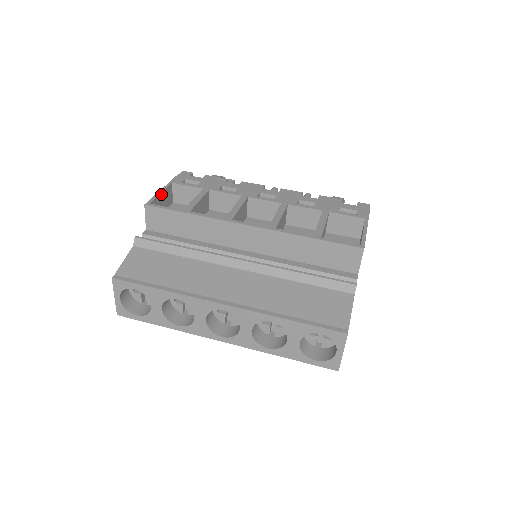
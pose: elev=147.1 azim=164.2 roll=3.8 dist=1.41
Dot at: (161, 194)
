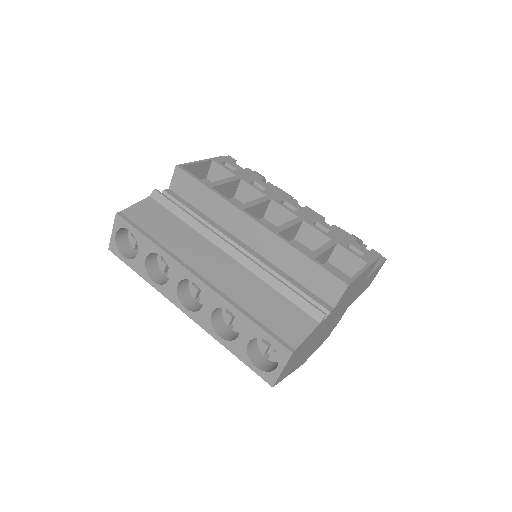
Dot at: (197, 164)
